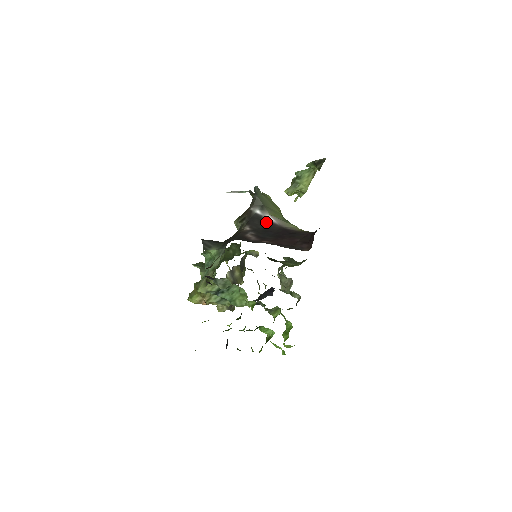
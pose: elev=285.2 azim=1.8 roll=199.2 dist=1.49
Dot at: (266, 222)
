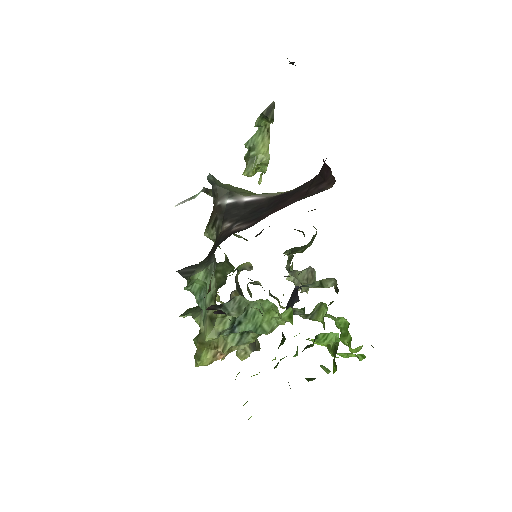
Dot at: (247, 205)
